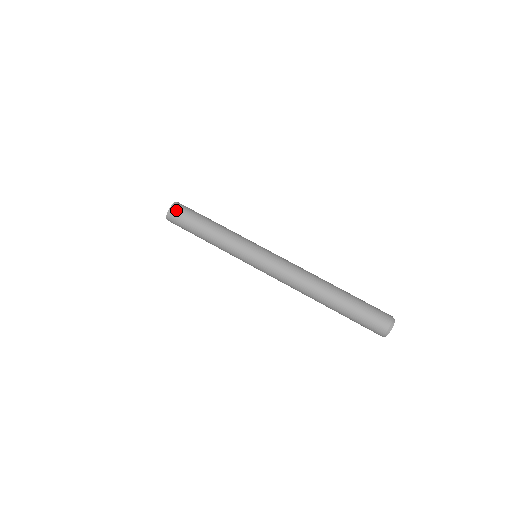
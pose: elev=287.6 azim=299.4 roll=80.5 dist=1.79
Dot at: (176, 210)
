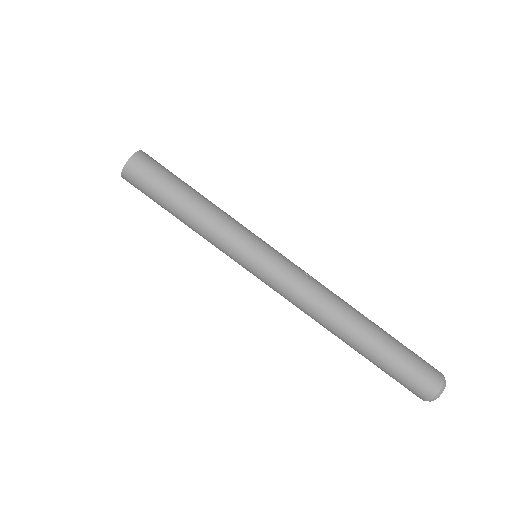
Dot at: (132, 174)
